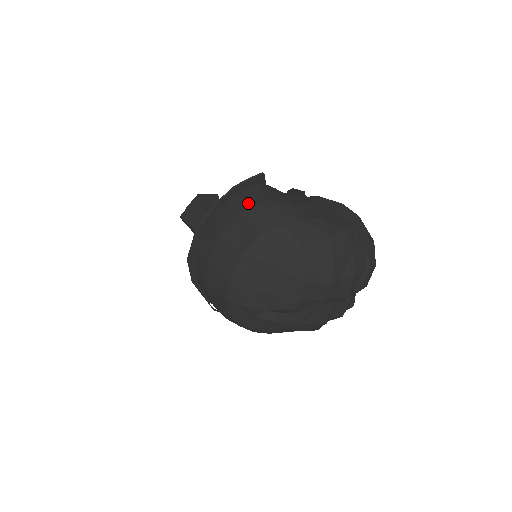
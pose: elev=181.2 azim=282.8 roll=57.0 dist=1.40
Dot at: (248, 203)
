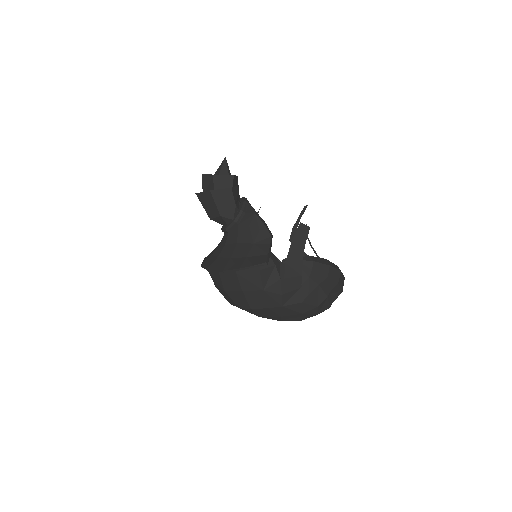
Dot at: (249, 286)
